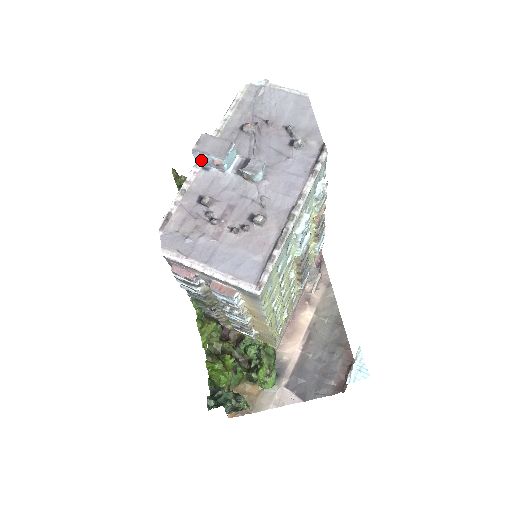
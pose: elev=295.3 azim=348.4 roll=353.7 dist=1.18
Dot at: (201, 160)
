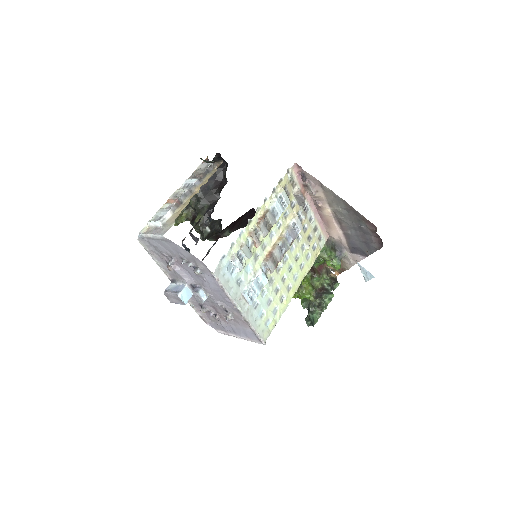
Dot at: occluded
